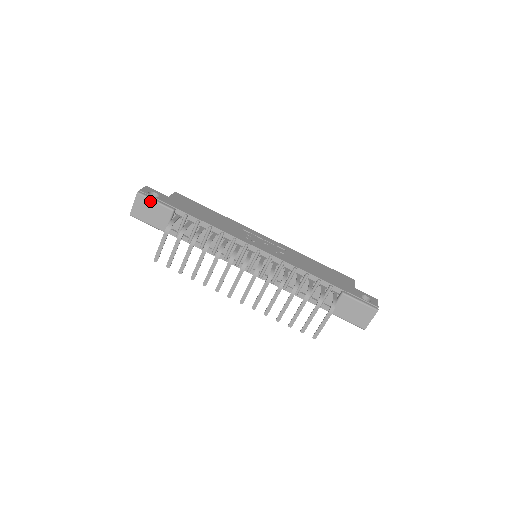
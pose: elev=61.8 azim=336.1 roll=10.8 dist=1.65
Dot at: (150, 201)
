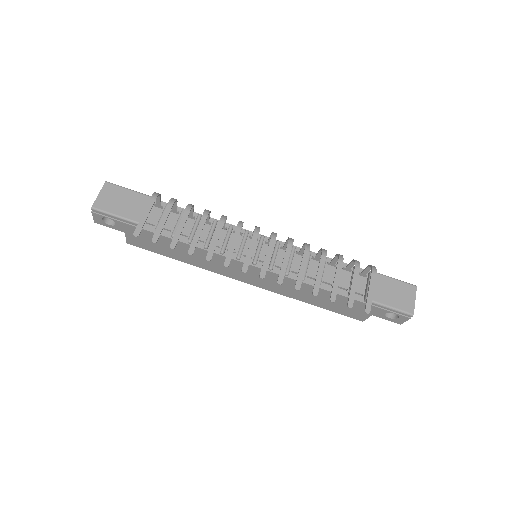
Dot at: (123, 189)
